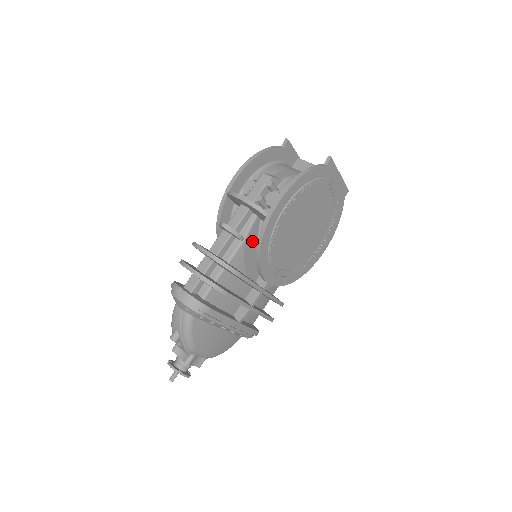
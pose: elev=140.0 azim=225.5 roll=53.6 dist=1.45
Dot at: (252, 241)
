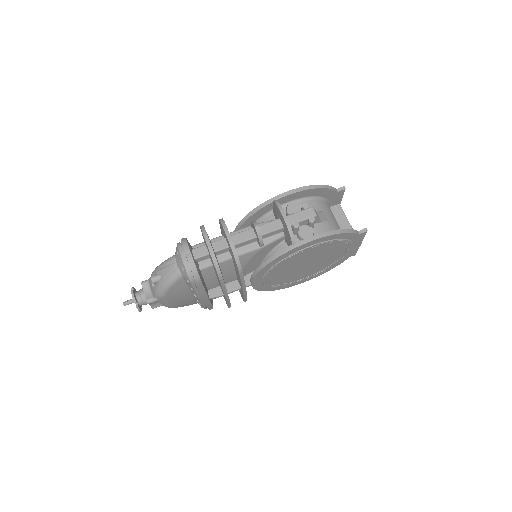
Dot at: (266, 250)
